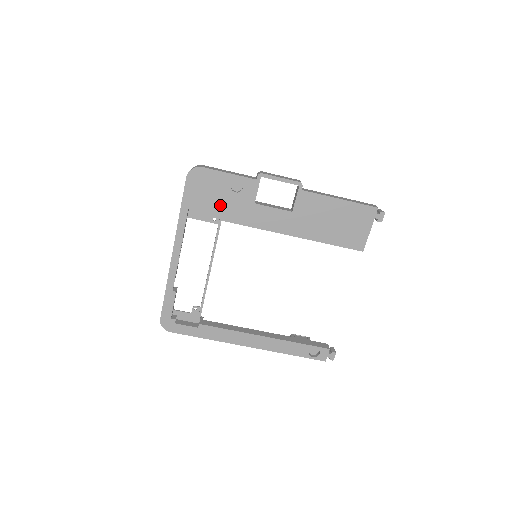
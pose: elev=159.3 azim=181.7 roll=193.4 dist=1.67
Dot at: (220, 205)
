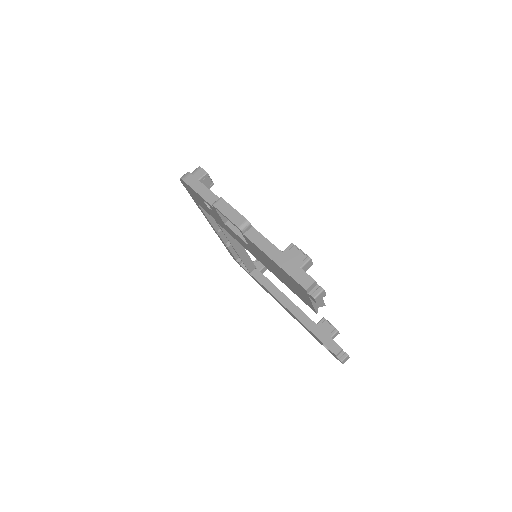
Dot at: (209, 211)
